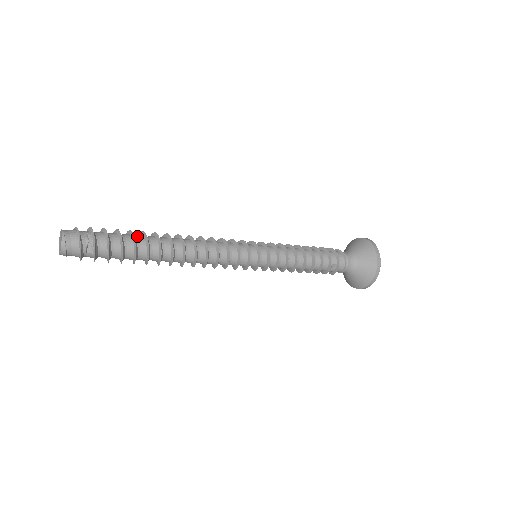
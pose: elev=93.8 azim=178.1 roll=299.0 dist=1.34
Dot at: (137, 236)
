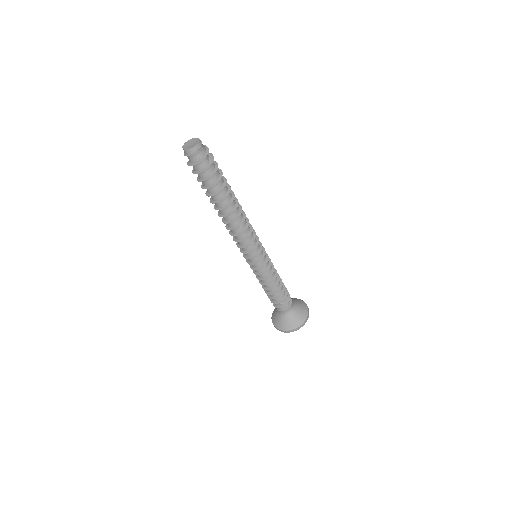
Dot at: occluded
